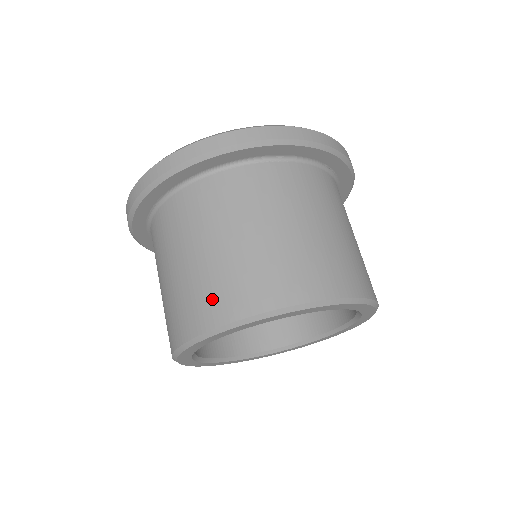
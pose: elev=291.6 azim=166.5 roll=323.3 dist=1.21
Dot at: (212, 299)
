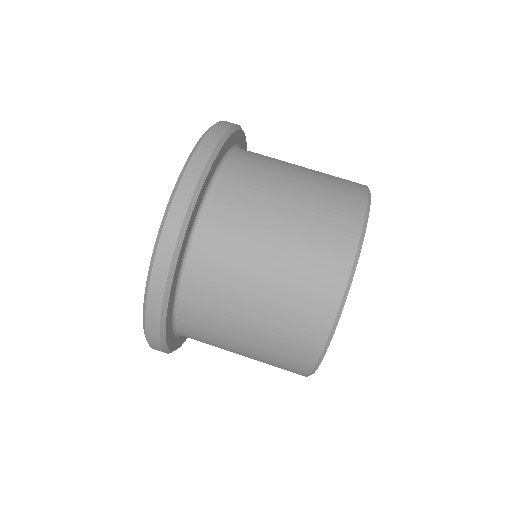
Dot at: (331, 234)
